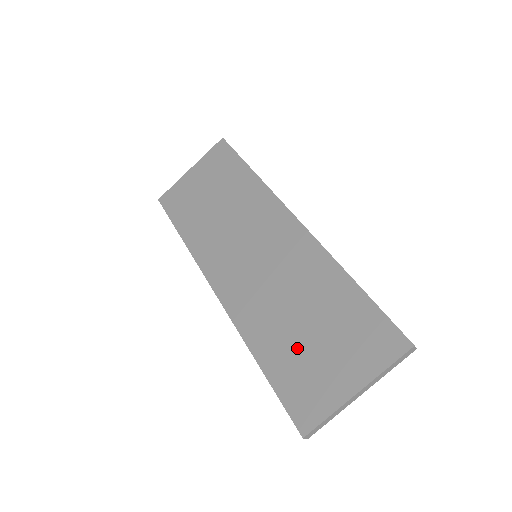
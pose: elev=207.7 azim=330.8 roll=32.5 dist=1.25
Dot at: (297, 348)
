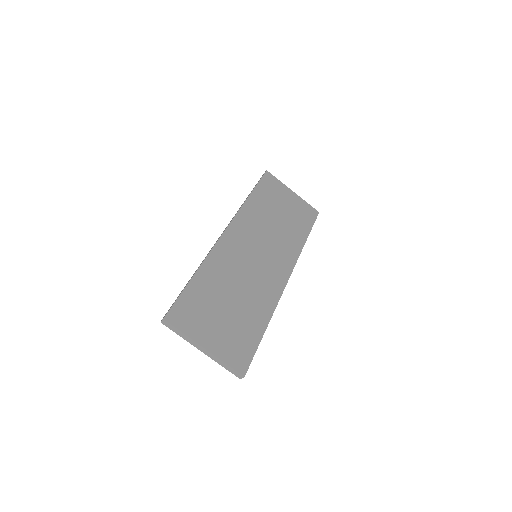
Dot at: (214, 300)
